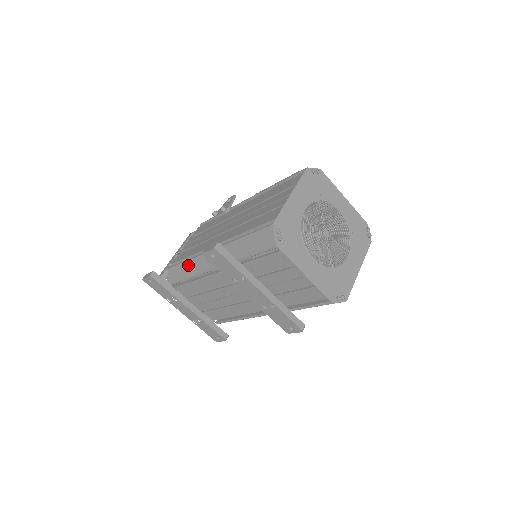
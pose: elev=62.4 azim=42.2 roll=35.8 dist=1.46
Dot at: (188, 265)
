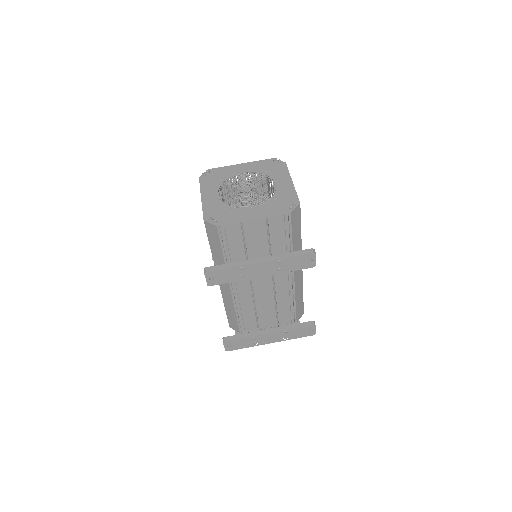
Dot at: (227, 308)
